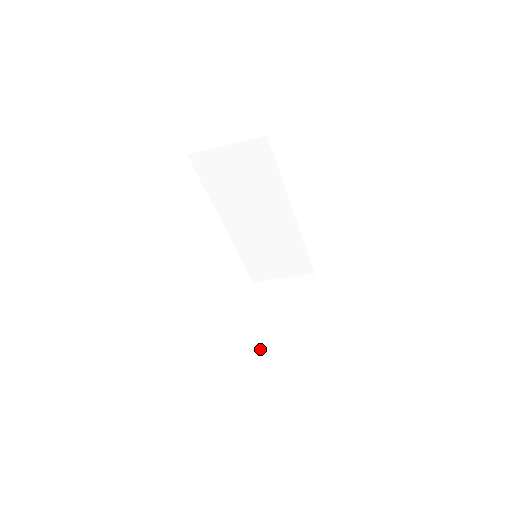
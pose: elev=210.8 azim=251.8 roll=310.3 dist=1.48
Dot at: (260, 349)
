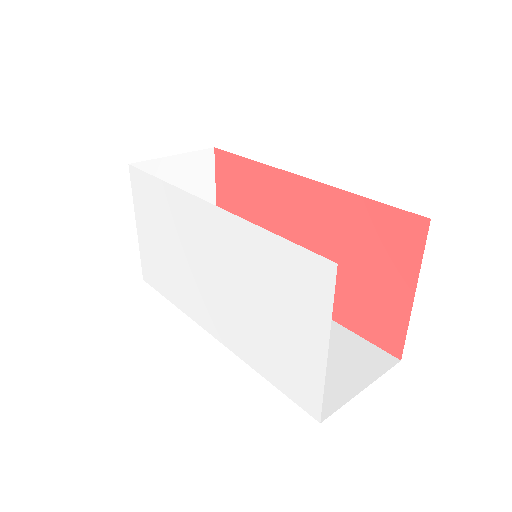
Dot at: occluded
